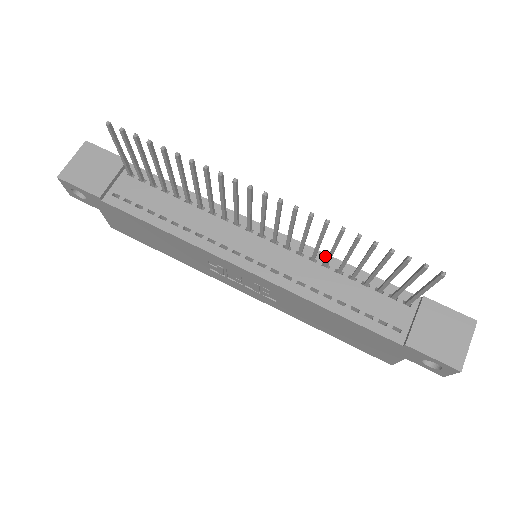
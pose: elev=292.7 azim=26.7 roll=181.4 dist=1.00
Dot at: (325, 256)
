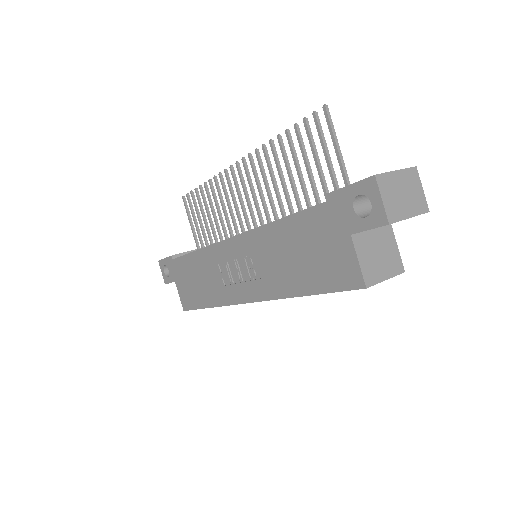
Dot at: occluded
